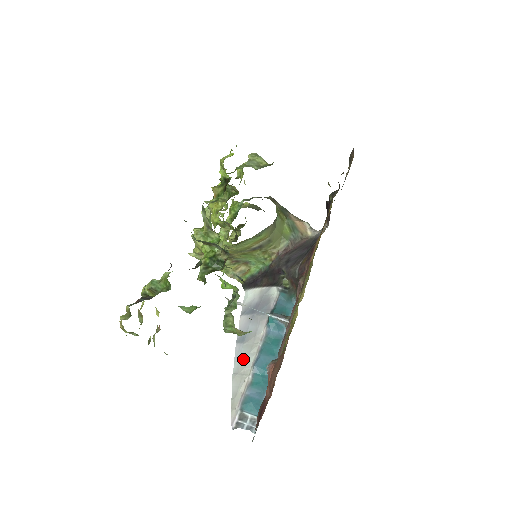
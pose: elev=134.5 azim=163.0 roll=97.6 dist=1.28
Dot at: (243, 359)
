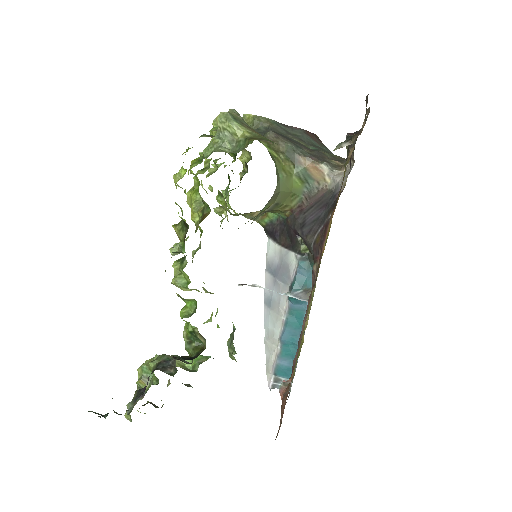
Dot at: (271, 328)
